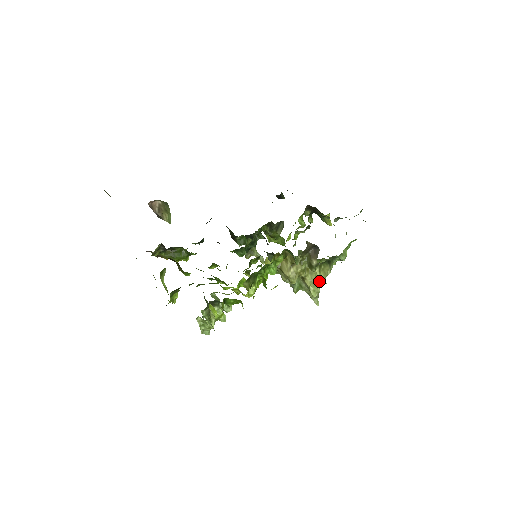
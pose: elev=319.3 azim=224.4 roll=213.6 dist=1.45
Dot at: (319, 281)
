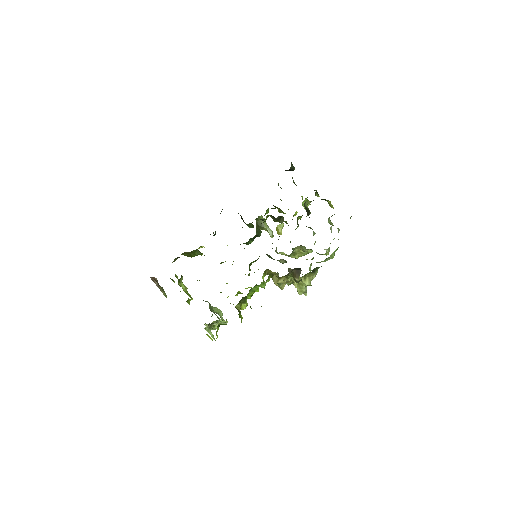
Dot at: (304, 285)
